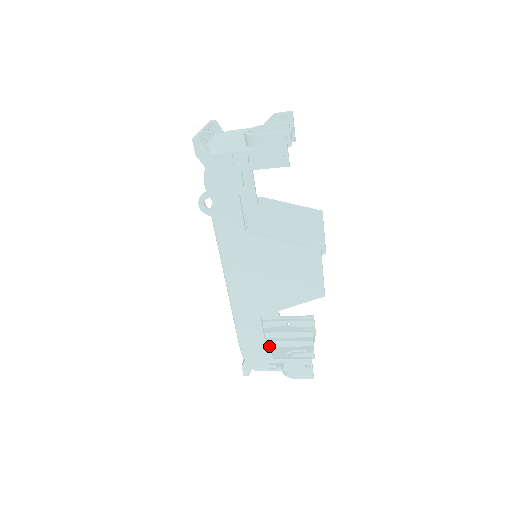
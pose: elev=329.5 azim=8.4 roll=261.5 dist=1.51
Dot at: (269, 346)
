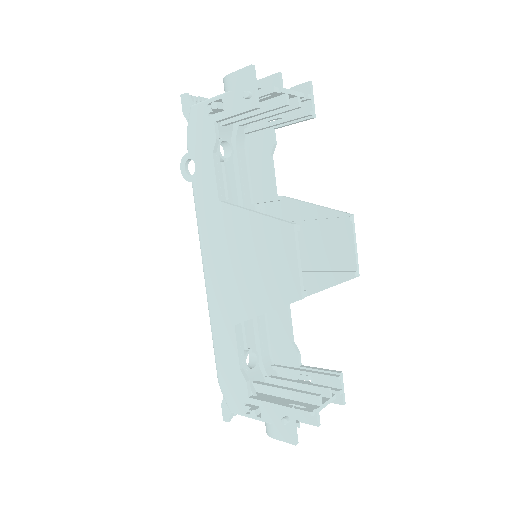
Dot at: (246, 375)
